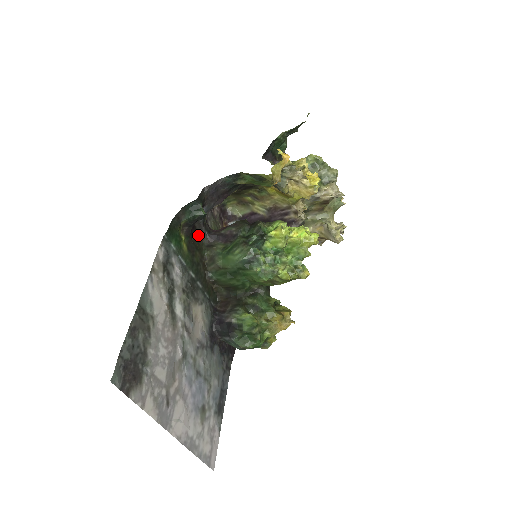
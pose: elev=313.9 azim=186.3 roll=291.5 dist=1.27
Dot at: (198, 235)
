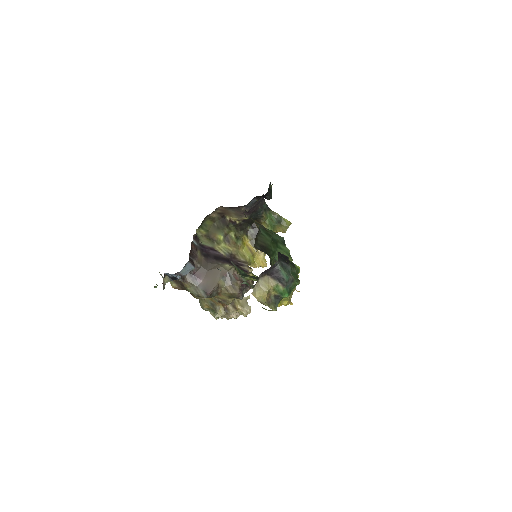
Dot at: occluded
